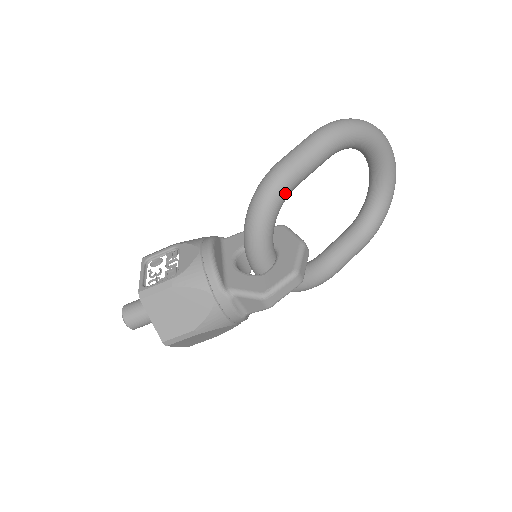
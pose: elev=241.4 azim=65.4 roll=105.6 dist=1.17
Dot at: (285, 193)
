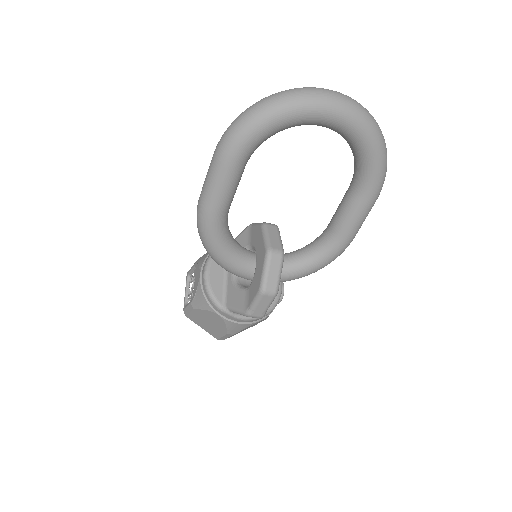
Dot at: (215, 227)
